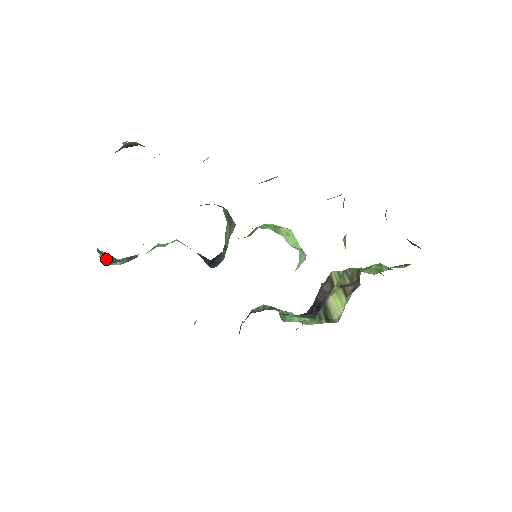
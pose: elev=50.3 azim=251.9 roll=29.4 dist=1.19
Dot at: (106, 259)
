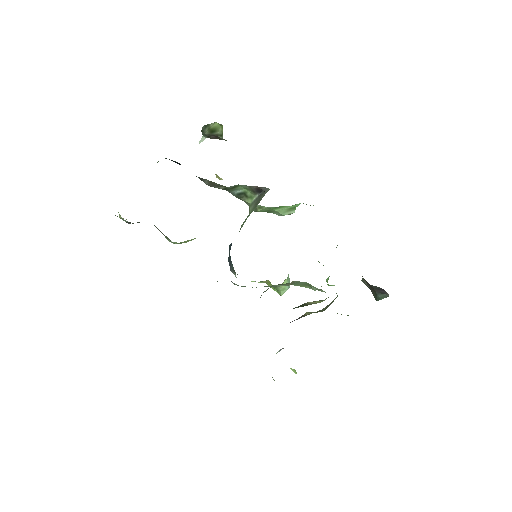
Dot at: occluded
